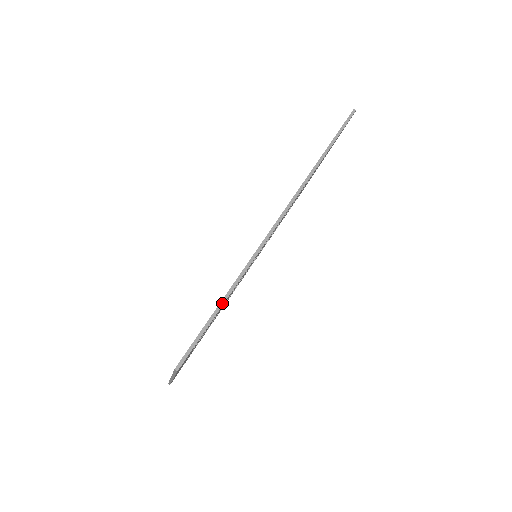
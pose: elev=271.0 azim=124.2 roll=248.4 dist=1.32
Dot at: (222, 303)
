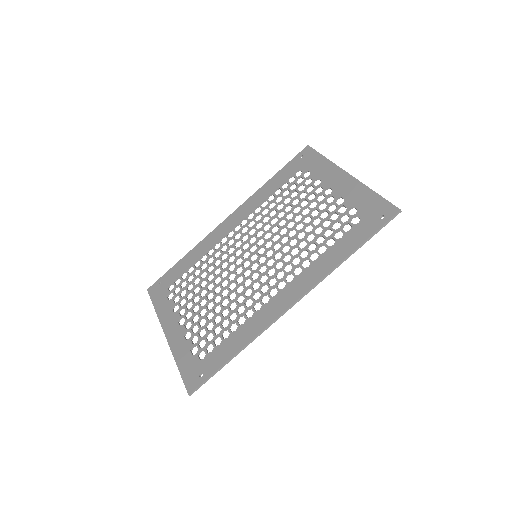
Dot at: (231, 359)
